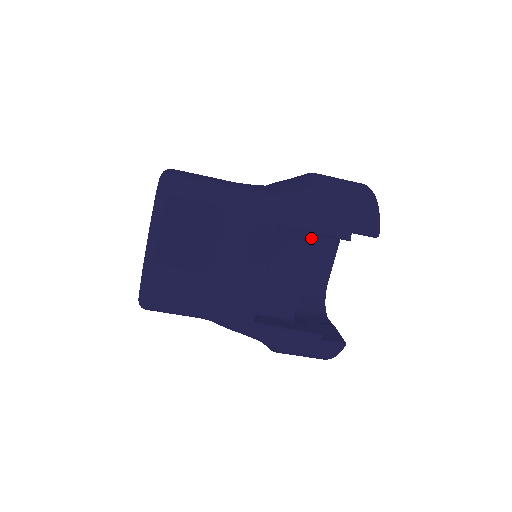
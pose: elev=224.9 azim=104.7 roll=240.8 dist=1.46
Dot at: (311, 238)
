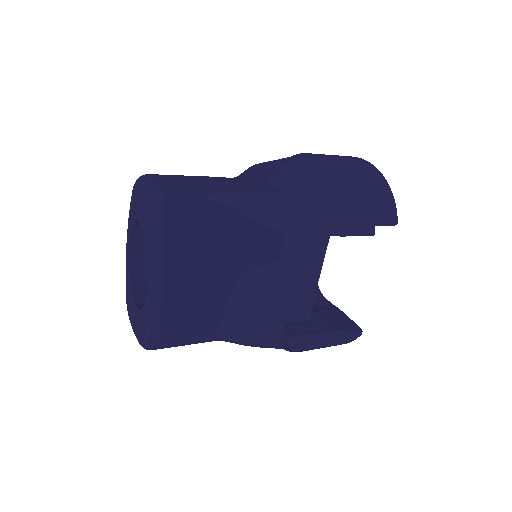
Dot at: occluded
